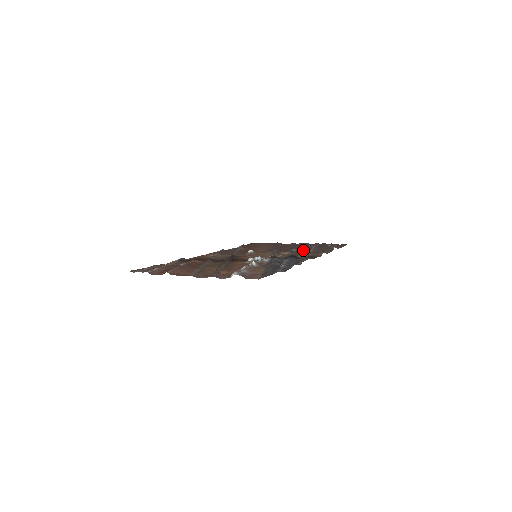
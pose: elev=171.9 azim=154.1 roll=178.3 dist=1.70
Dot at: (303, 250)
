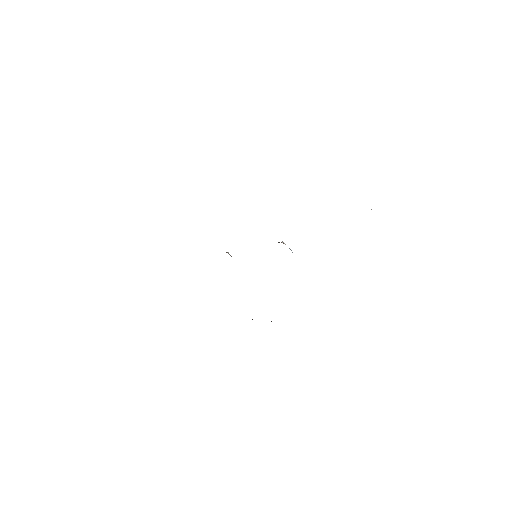
Dot at: occluded
